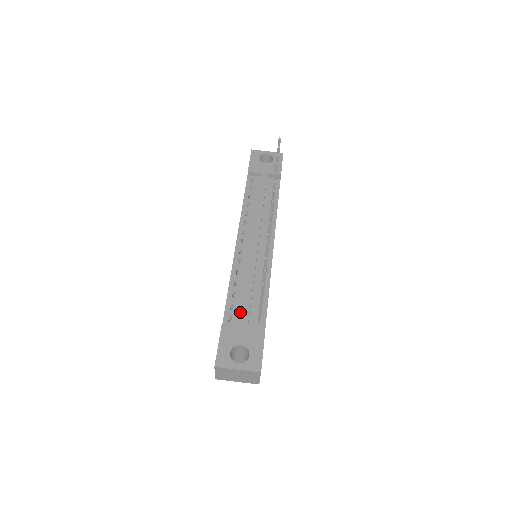
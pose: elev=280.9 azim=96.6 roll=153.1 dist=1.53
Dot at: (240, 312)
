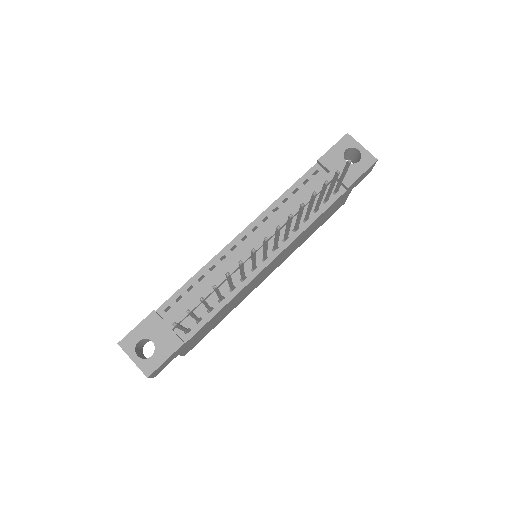
Dot at: (181, 309)
